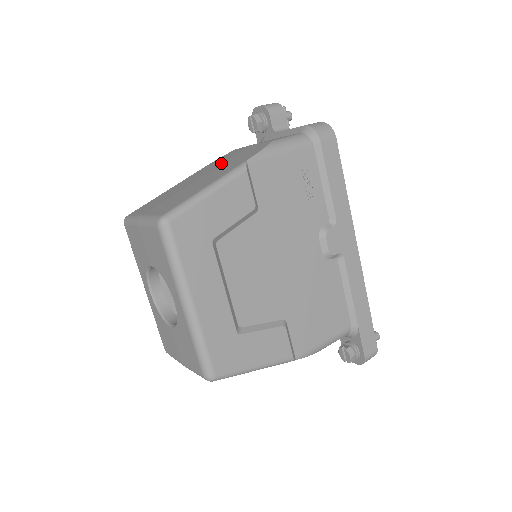
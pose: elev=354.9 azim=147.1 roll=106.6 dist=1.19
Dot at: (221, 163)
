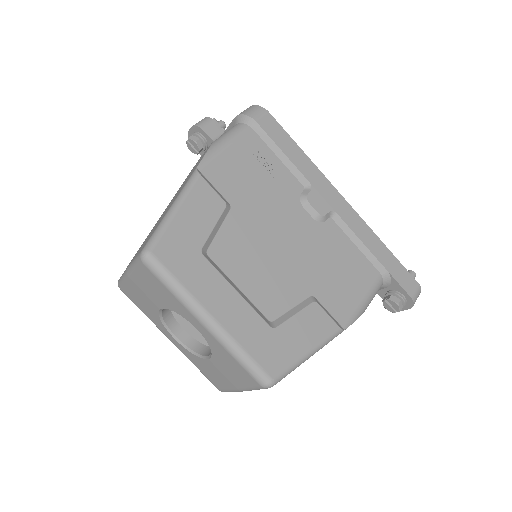
Dot at: occluded
